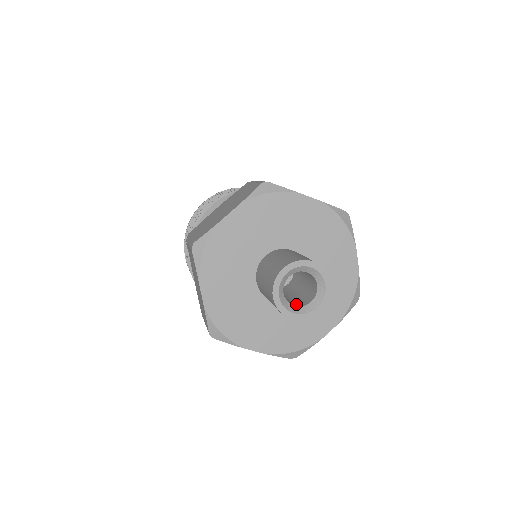
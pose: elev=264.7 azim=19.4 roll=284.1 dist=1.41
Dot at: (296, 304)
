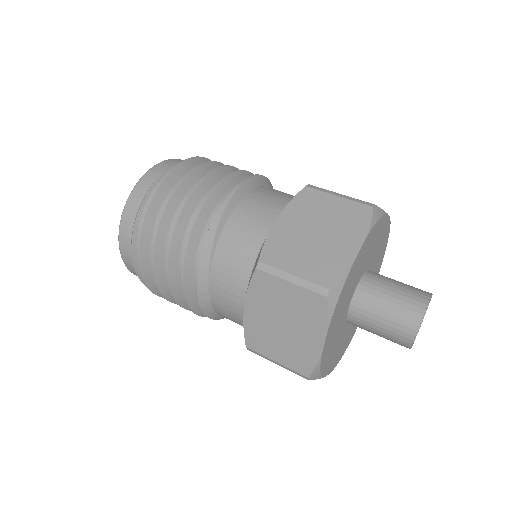
Dot at: occluded
